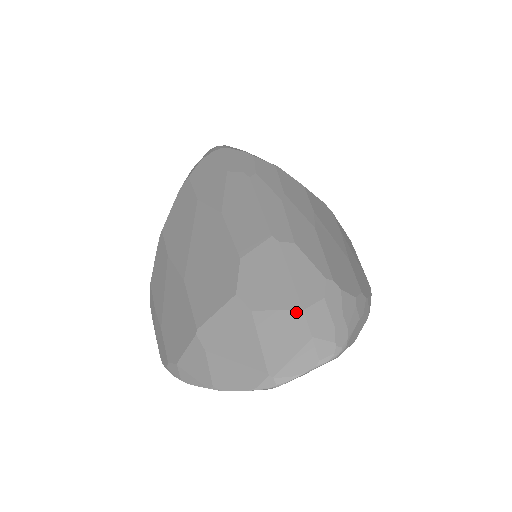
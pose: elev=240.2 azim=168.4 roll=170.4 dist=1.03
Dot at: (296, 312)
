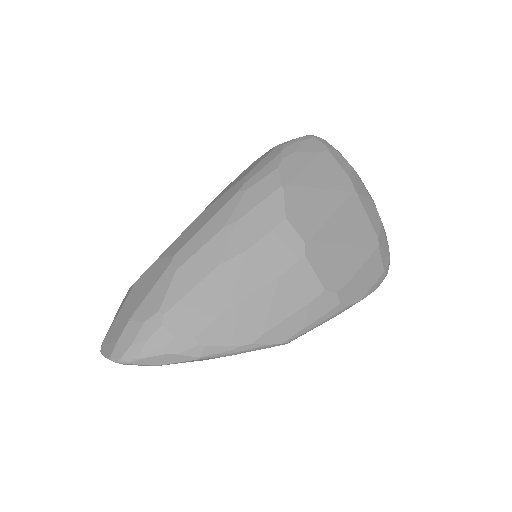
Dot at: (127, 319)
